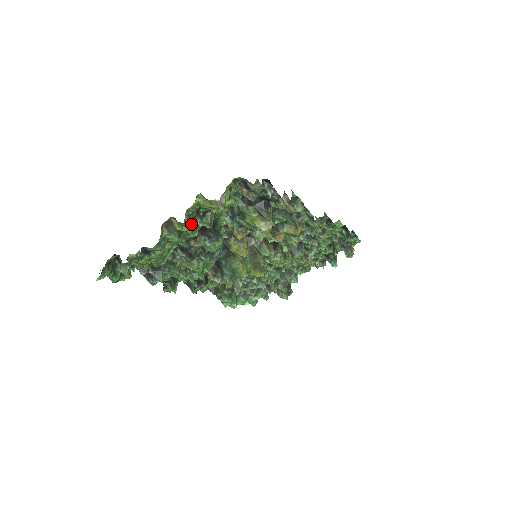
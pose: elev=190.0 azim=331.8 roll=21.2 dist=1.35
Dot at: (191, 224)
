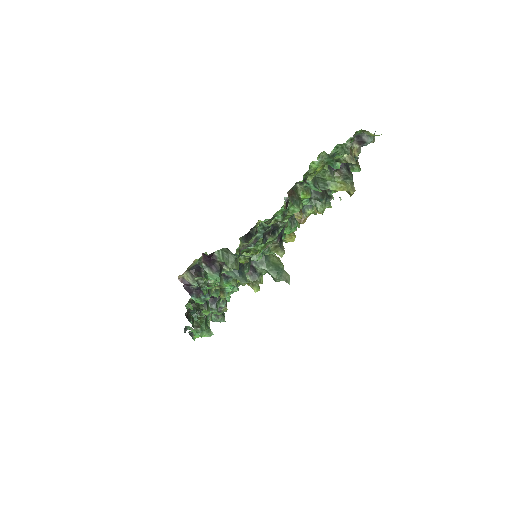
Dot at: occluded
